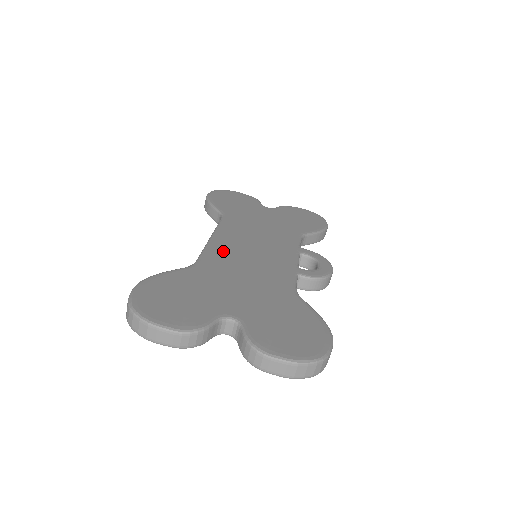
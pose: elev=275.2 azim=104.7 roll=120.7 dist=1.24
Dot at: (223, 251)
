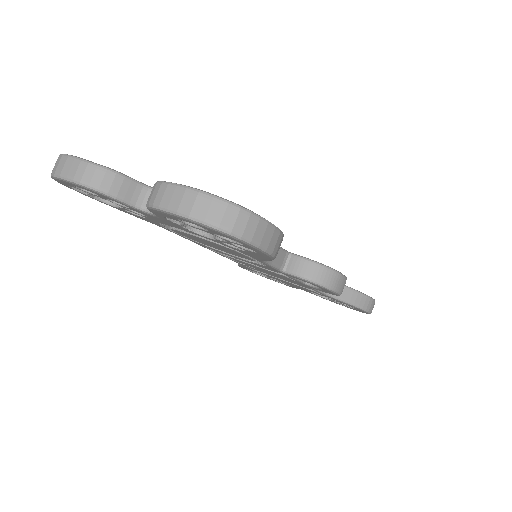
Dot at: occluded
